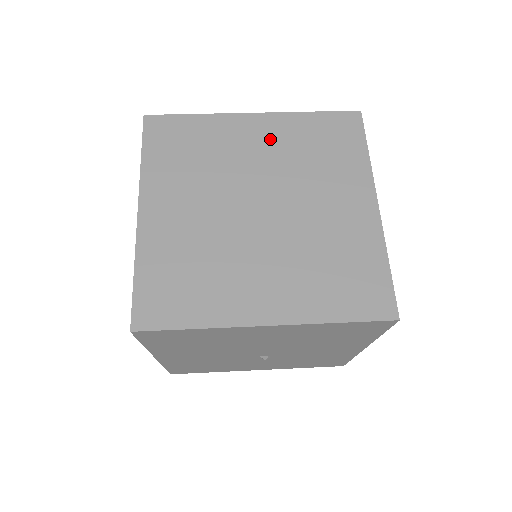
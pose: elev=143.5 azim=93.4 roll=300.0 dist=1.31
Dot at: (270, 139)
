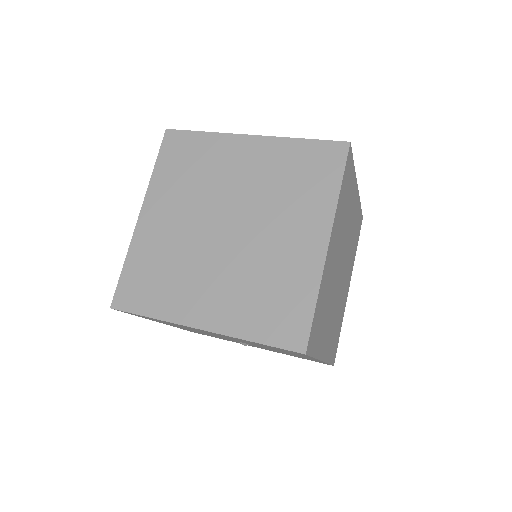
Dot at: (257, 163)
